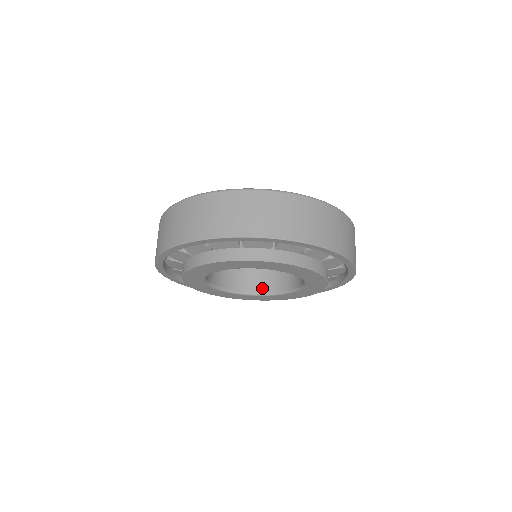
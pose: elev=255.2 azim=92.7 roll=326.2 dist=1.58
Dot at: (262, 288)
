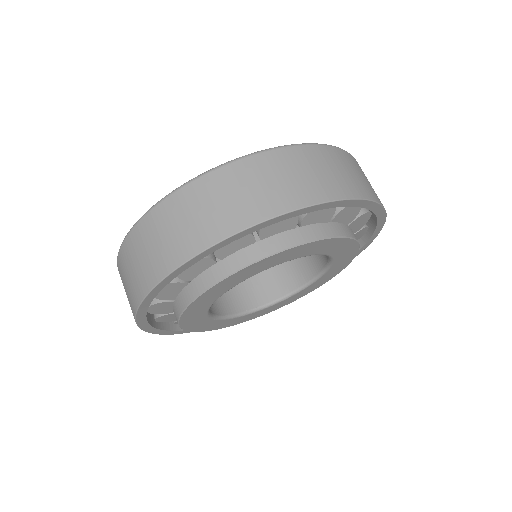
Dot at: (304, 276)
